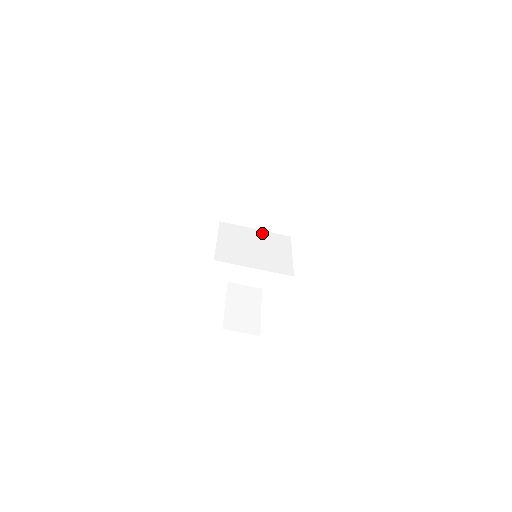
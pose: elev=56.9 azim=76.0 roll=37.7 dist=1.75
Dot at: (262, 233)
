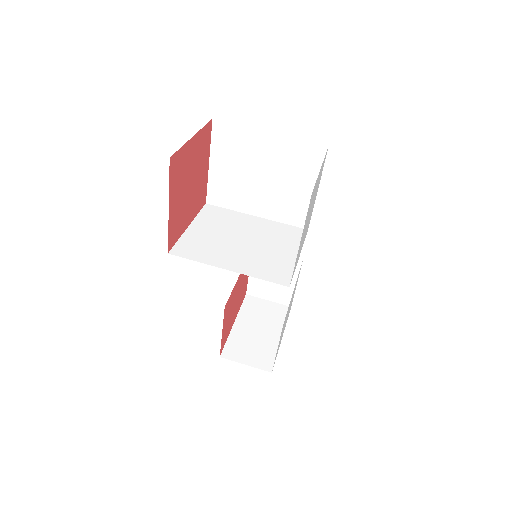
Dot at: (264, 222)
